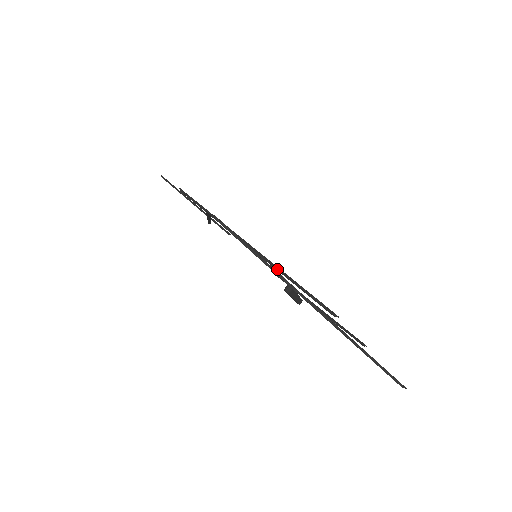
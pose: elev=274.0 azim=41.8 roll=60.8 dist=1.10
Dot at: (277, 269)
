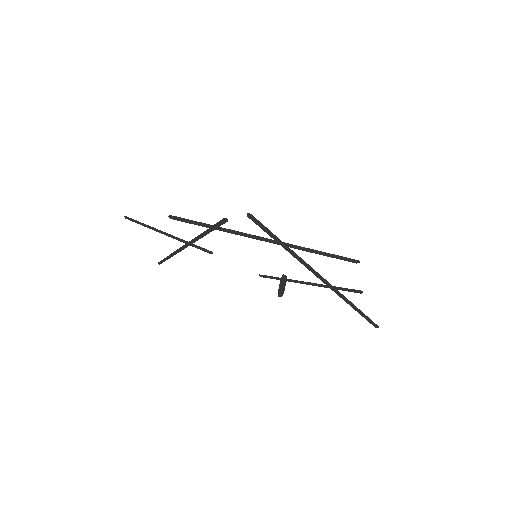
Dot at: (299, 247)
